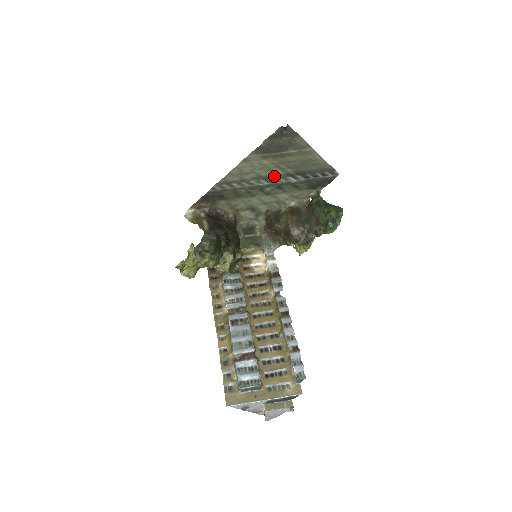
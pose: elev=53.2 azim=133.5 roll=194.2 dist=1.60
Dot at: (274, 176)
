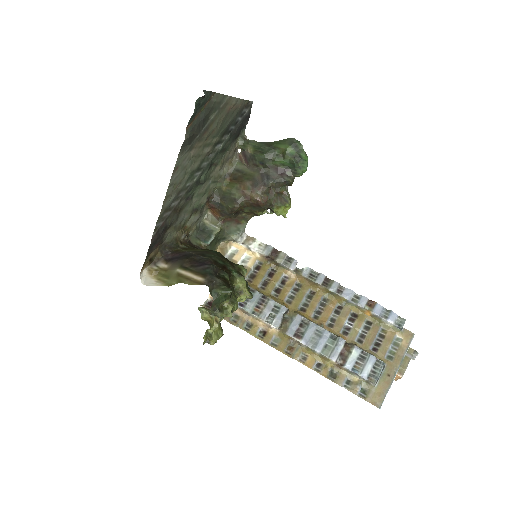
Dot at: (204, 159)
